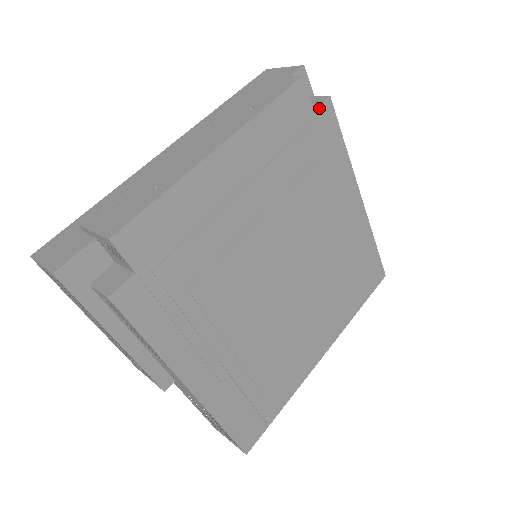
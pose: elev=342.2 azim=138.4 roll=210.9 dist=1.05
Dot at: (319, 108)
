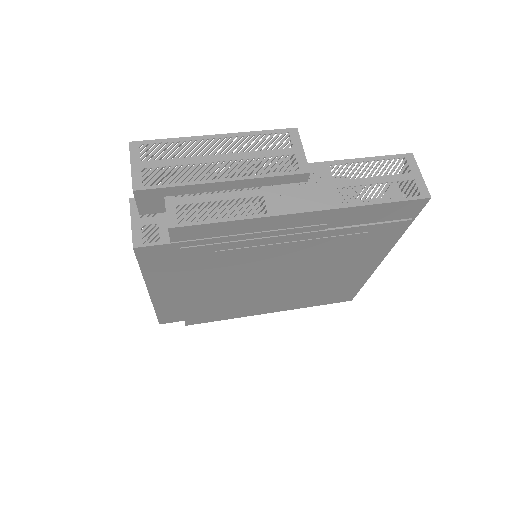
Dot at: (172, 238)
